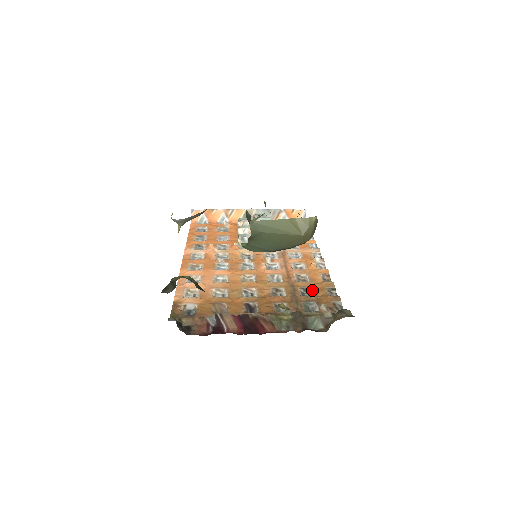
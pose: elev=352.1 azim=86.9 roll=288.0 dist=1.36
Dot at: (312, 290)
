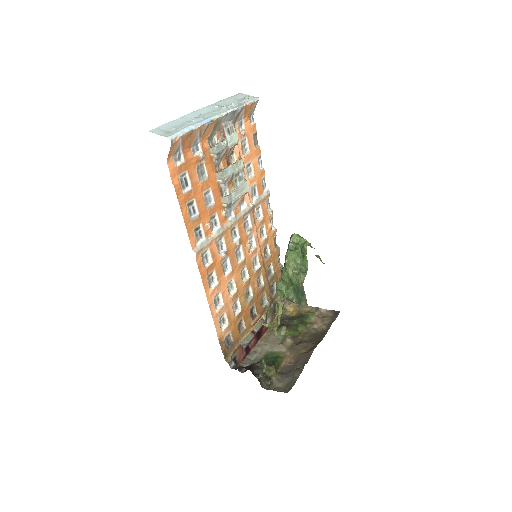
Dot at: (273, 267)
